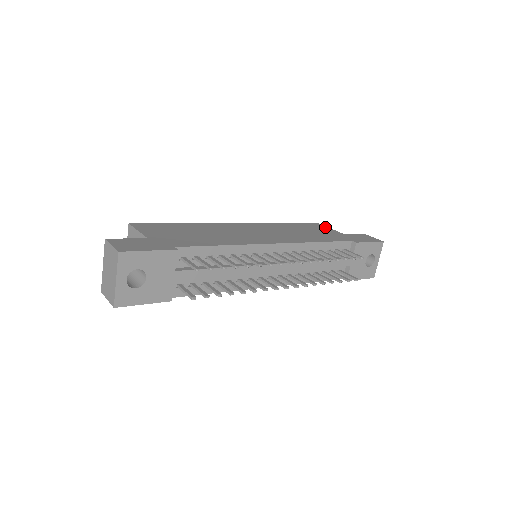
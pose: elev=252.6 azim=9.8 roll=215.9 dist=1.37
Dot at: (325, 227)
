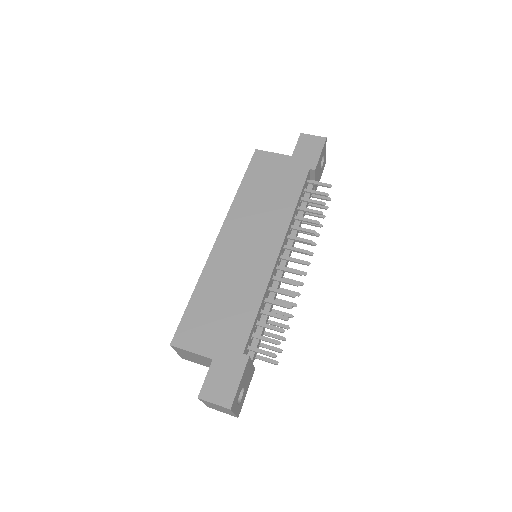
Dot at: (268, 155)
